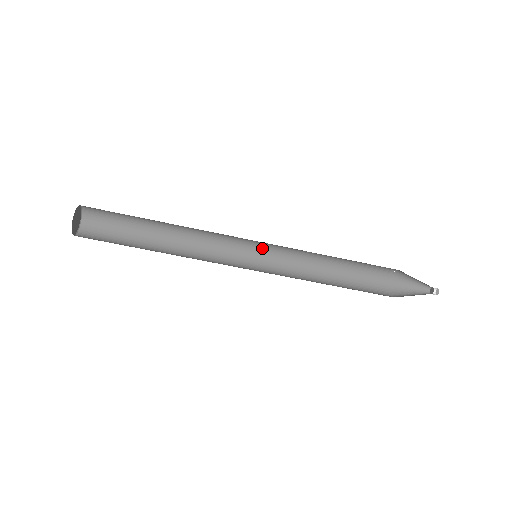
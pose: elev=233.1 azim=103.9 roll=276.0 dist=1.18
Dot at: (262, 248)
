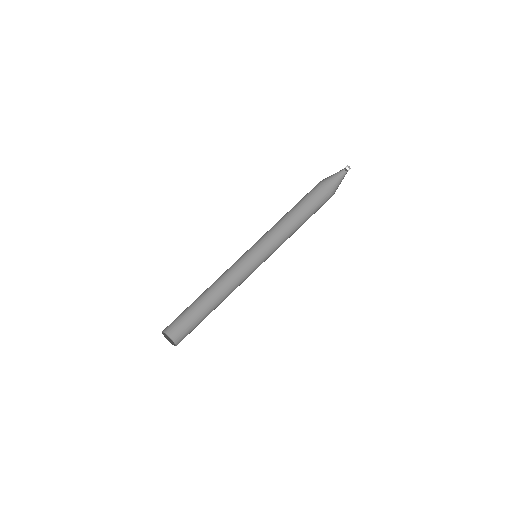
Dot at: (259, 255)
